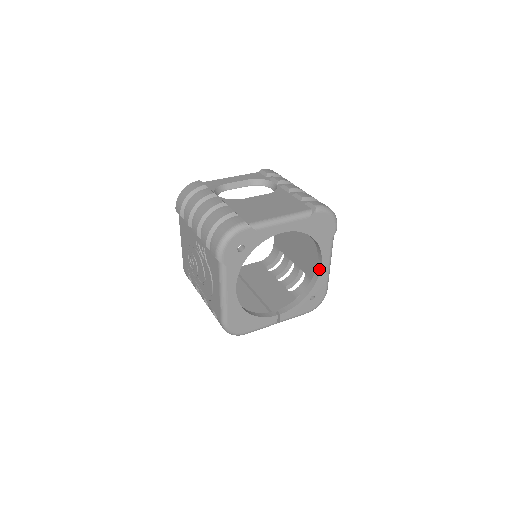
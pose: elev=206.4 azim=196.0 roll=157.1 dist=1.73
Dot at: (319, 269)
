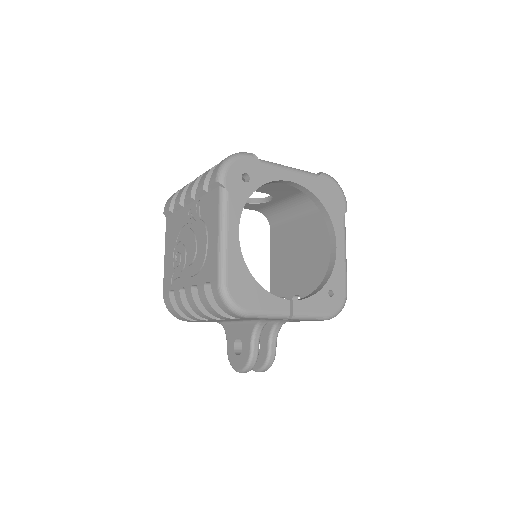
Dot at: (334, 255)
